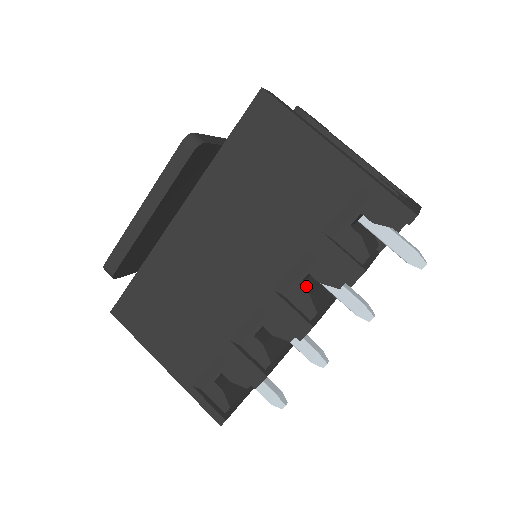
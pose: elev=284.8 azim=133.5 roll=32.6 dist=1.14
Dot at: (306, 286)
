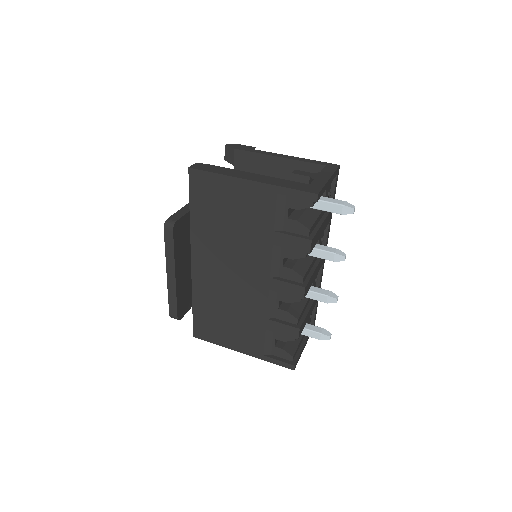
Dot at: (289, 264)
